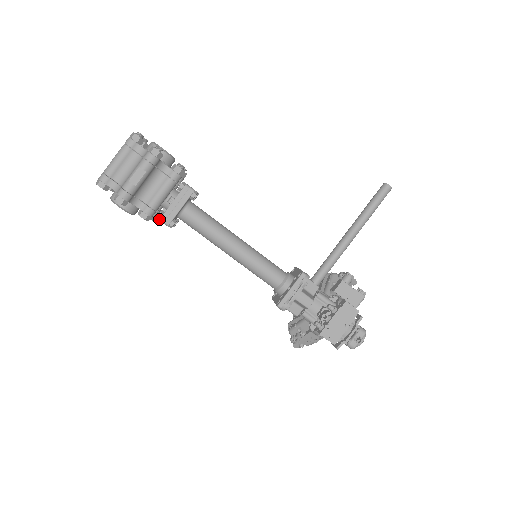
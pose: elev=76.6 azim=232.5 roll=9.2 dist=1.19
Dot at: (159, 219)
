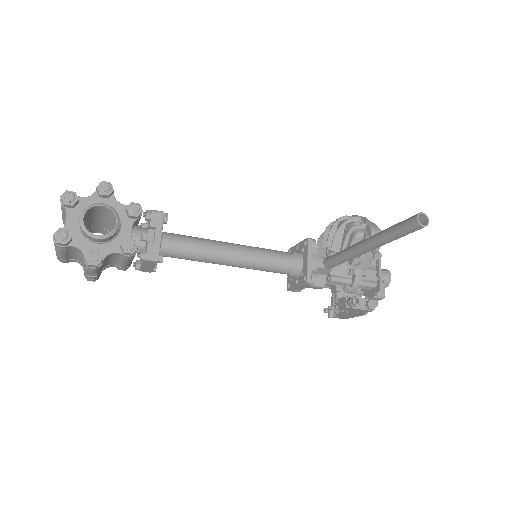
Dot at: (139, 267)
